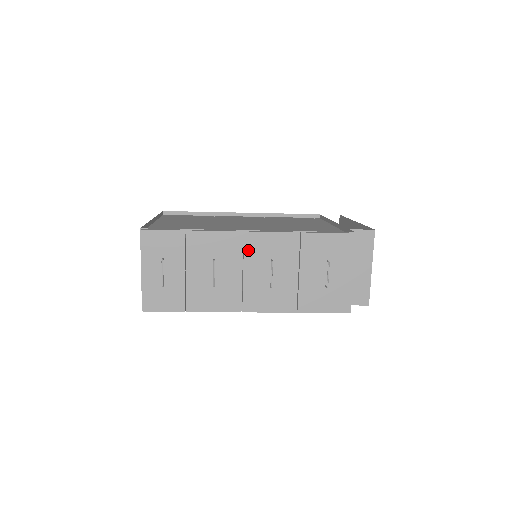
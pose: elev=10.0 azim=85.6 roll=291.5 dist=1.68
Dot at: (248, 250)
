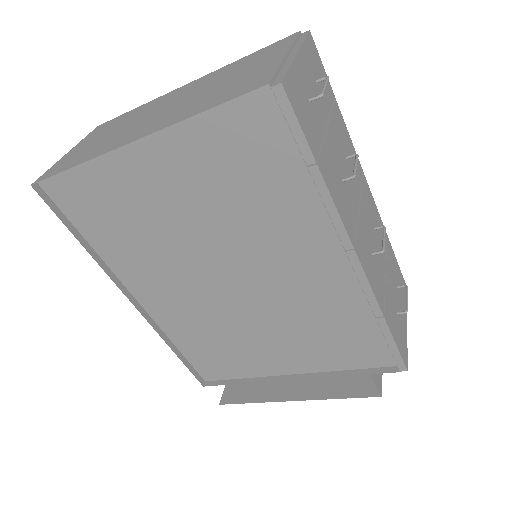
Dot at: (364, 193)
